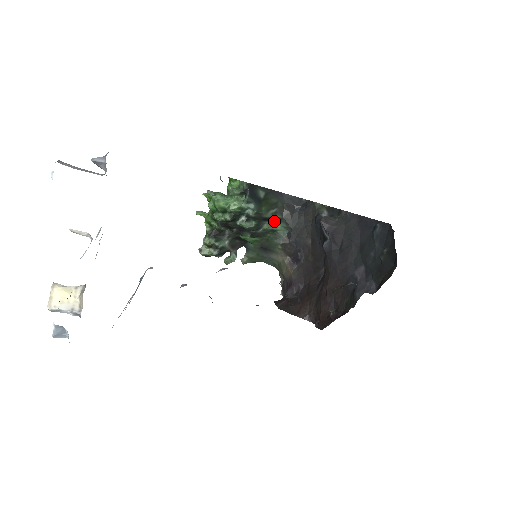
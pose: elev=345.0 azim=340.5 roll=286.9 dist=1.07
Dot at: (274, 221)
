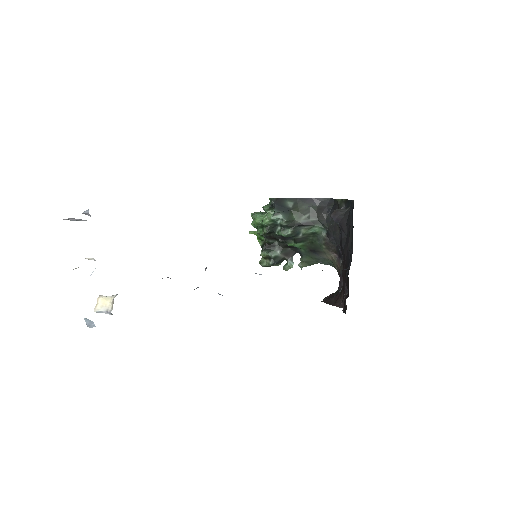
Dot at: (309, 225)
